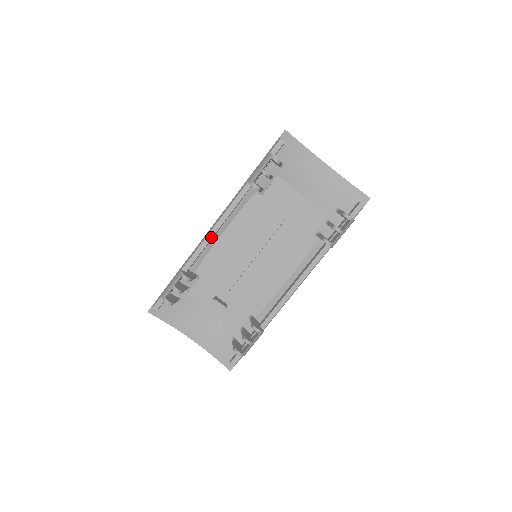
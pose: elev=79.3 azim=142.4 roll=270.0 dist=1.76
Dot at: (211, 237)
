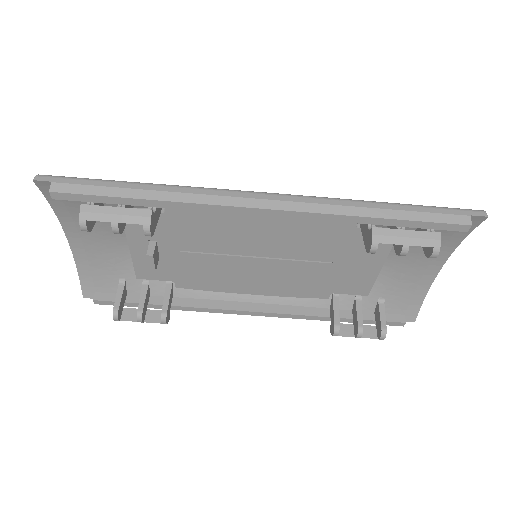
Dot at: (241, 212)
